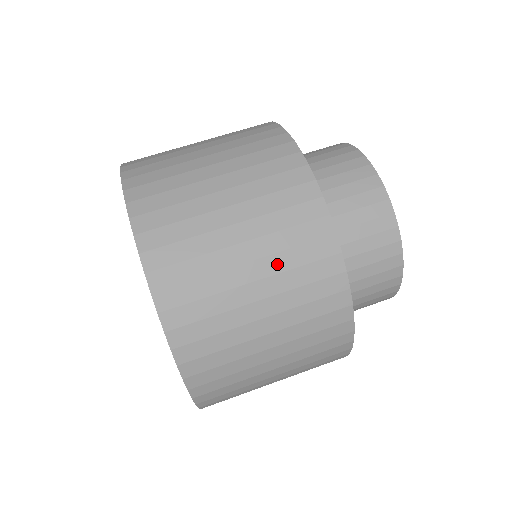
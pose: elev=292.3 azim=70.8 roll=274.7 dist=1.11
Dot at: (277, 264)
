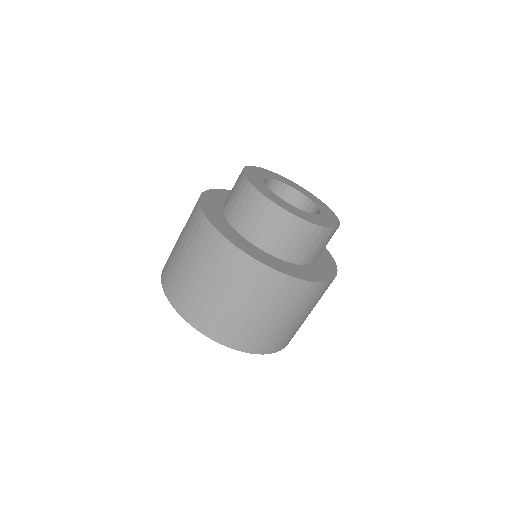
Dot at: occluded
